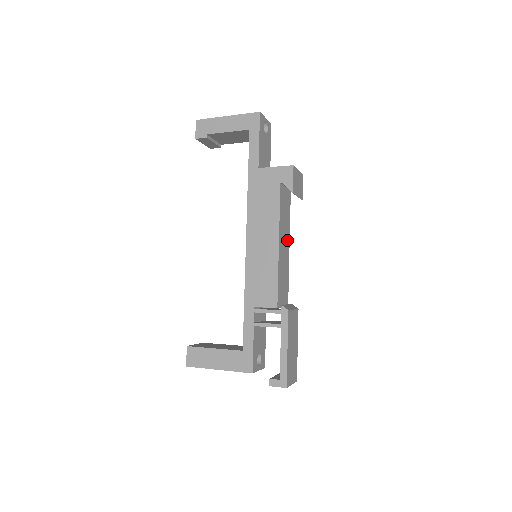
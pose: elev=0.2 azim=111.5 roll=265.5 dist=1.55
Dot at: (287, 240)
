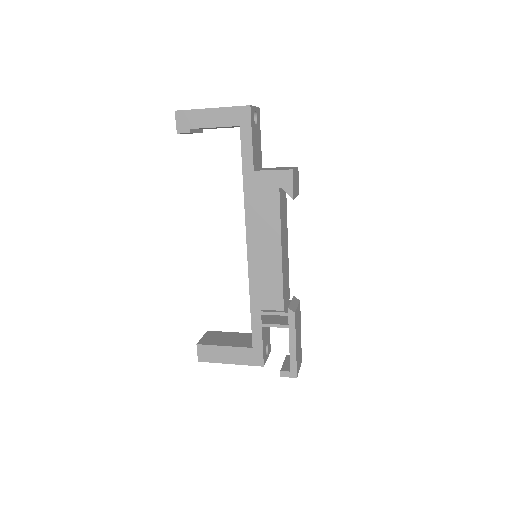
Dot at: (286, 238)
